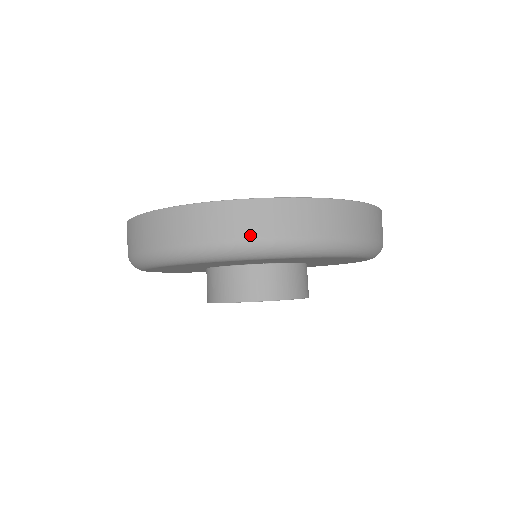
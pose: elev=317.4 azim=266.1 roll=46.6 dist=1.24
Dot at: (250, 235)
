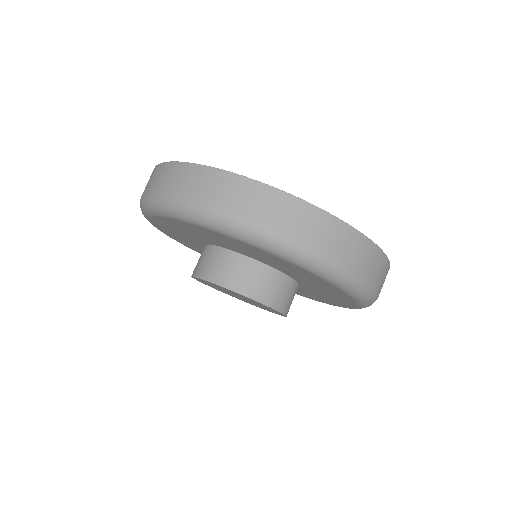
Dot at: (198, 198)
